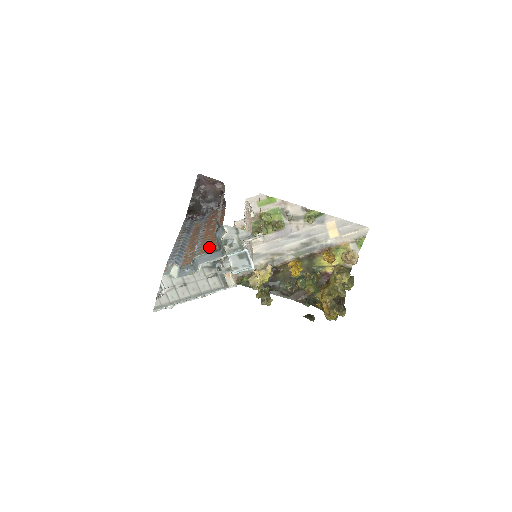
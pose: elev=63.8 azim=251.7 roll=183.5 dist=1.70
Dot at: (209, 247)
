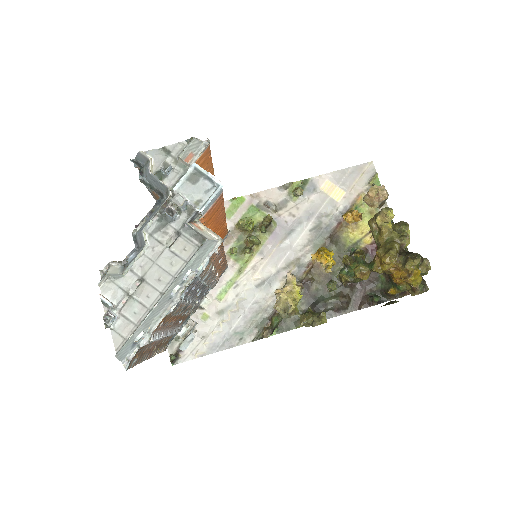
Dot at: occluded
